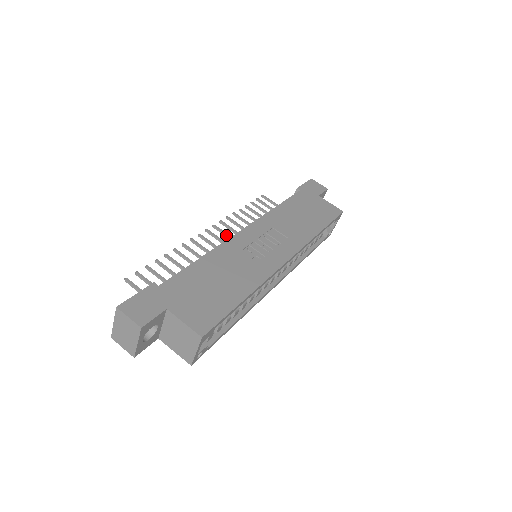
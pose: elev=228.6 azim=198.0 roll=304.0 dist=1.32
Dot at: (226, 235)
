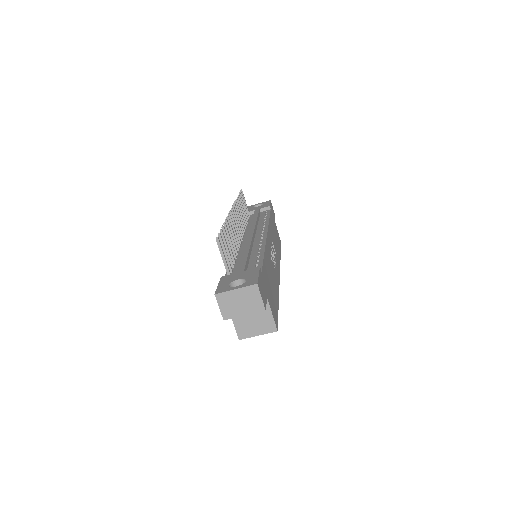
Dot at: (238, 221)
